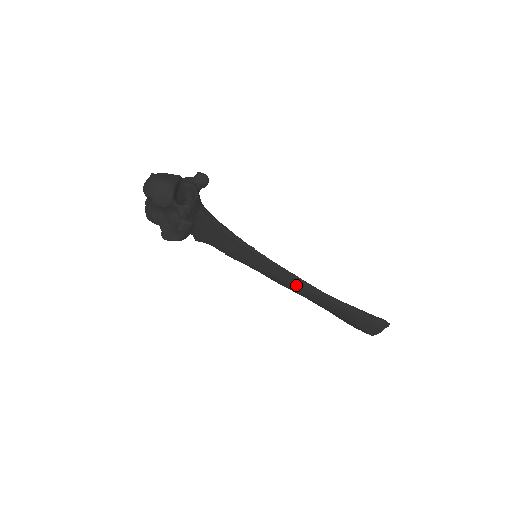
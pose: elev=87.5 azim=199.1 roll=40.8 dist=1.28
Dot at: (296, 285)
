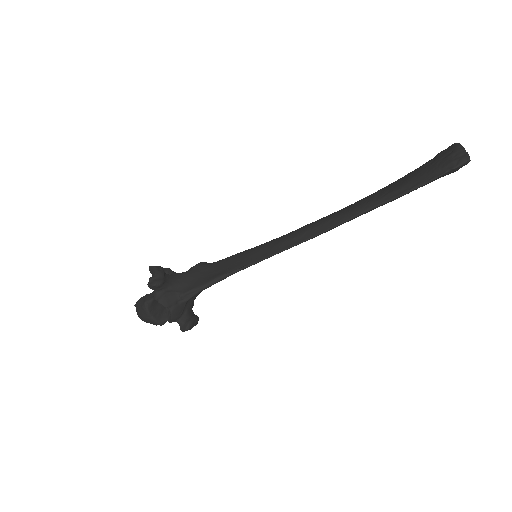
Dot at: occluded
